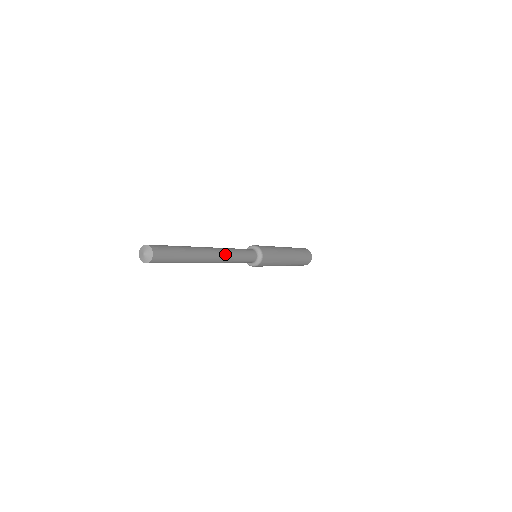
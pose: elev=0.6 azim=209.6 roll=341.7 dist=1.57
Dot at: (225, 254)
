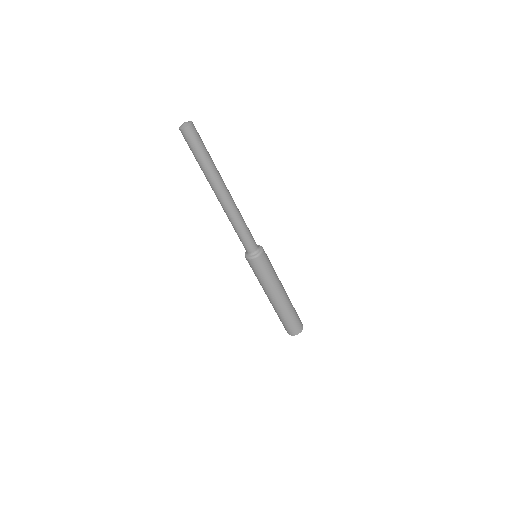
Dot at: occluded
